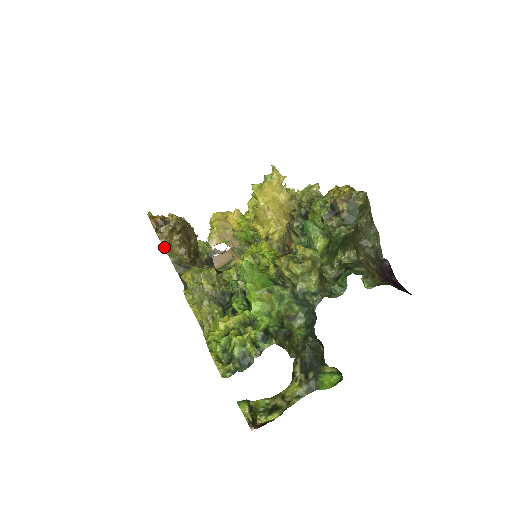
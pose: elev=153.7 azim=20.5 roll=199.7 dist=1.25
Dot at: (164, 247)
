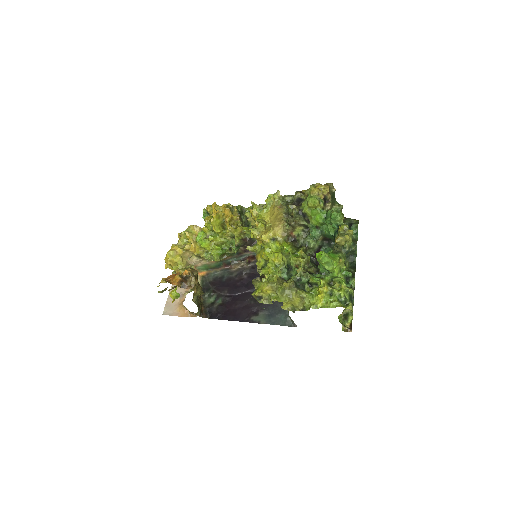
Dot at: occluded
